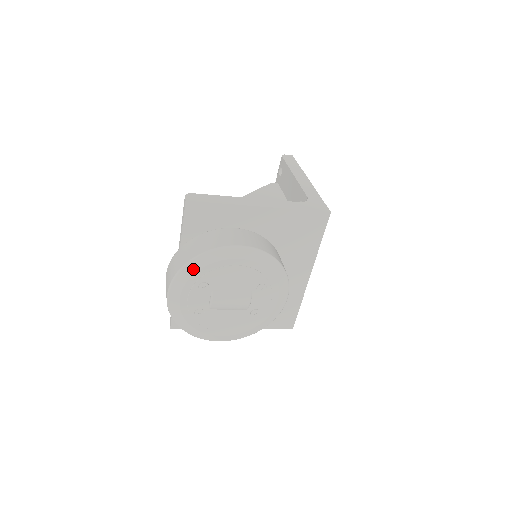
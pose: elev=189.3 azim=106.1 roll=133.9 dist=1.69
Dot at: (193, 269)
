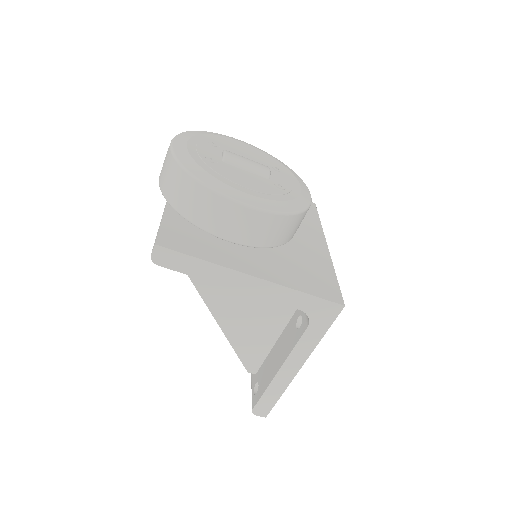
Dot at: (201, 133)
